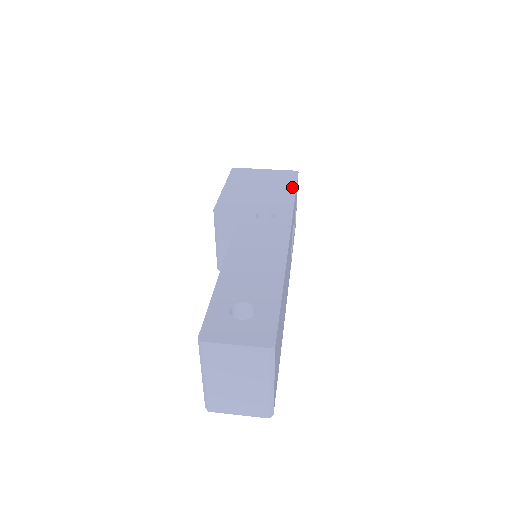
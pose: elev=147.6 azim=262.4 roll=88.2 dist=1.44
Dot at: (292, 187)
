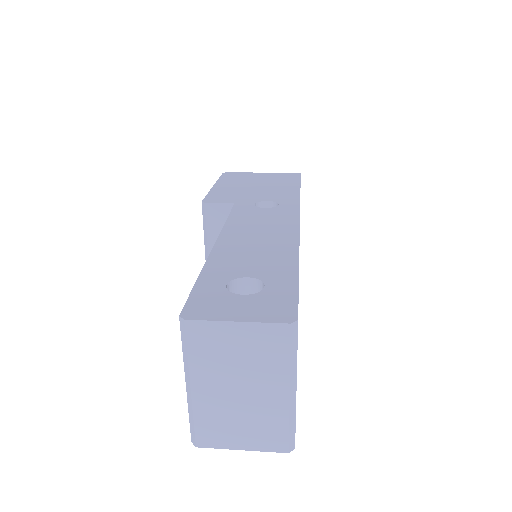
Dot at: (295, 183)
